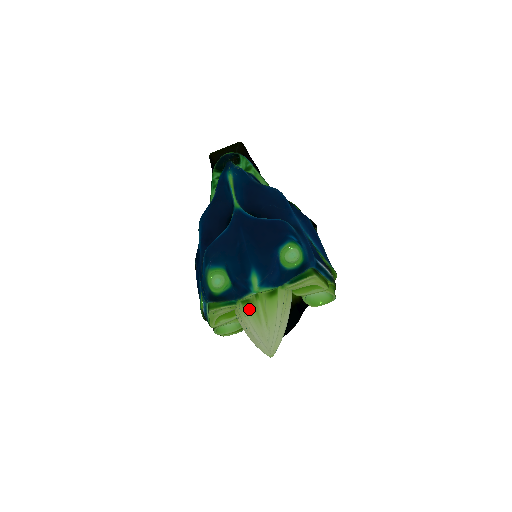
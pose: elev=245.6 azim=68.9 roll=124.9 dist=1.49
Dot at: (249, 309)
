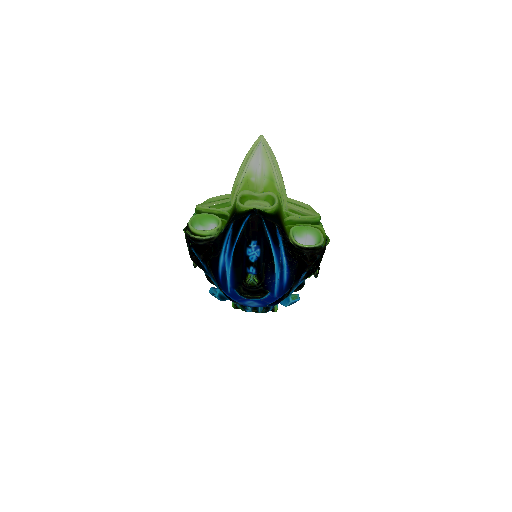
Dot at: occluded
